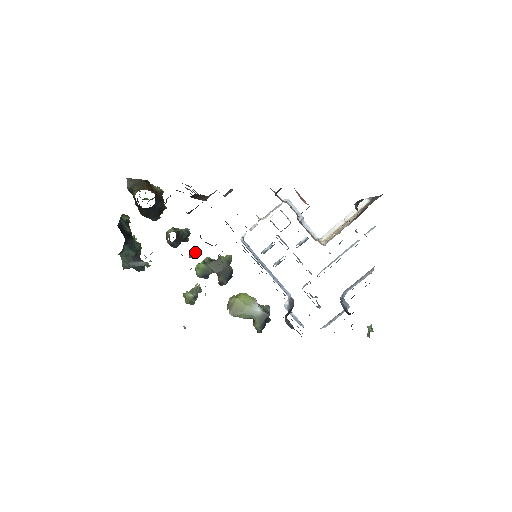
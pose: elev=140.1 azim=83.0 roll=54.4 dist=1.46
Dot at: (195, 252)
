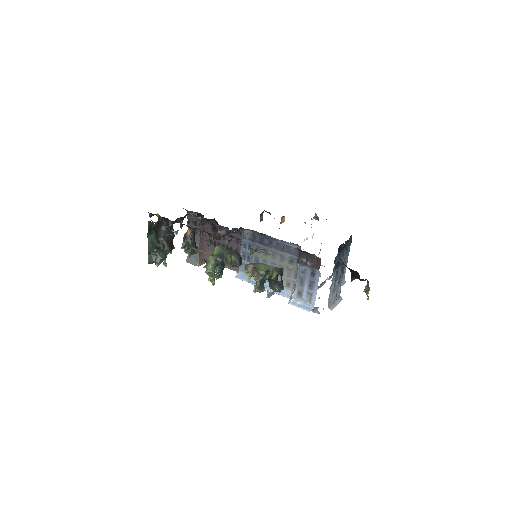
Dot at: (210, 240)
